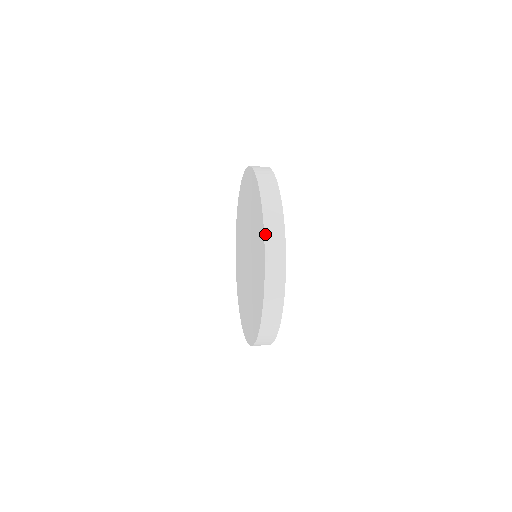
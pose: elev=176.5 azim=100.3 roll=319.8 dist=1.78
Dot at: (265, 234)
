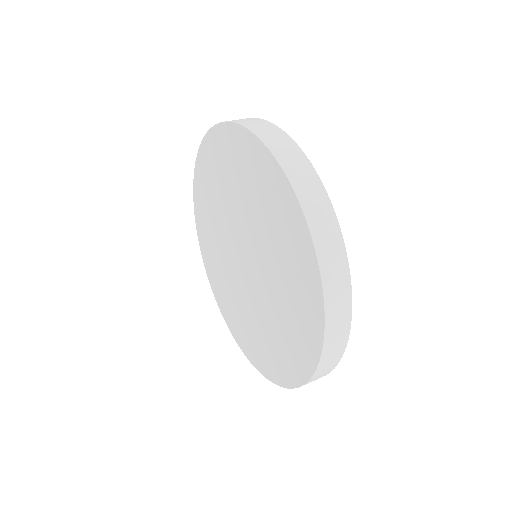
Dot at: (321, 270)
